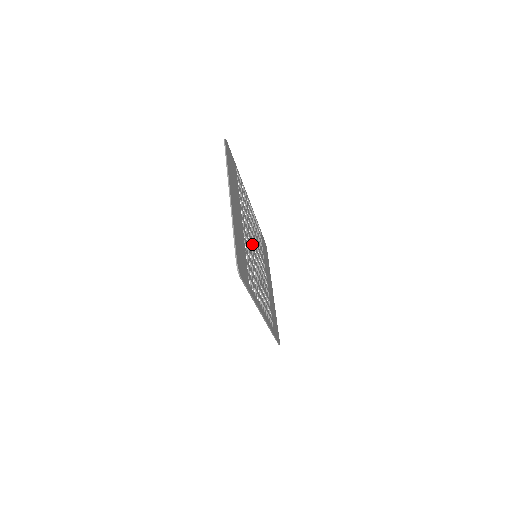
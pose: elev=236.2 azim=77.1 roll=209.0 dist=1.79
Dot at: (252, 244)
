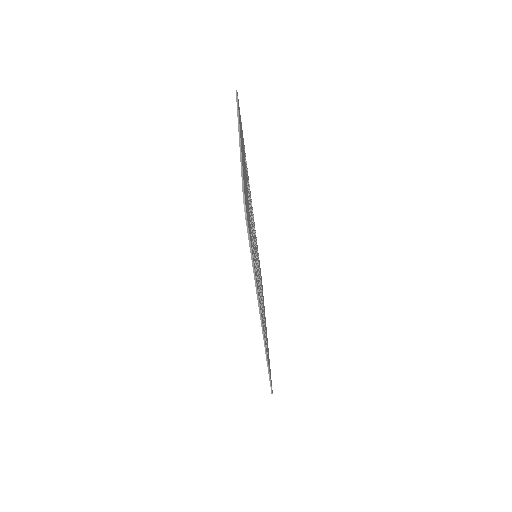
Dot at: occluded
